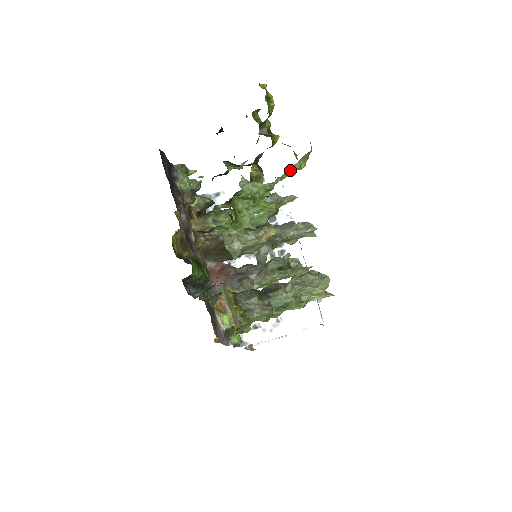
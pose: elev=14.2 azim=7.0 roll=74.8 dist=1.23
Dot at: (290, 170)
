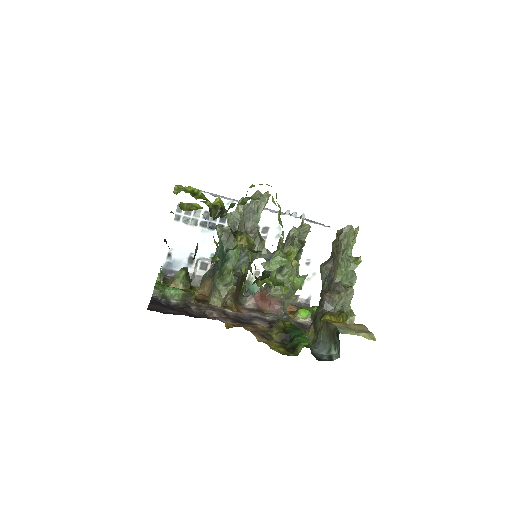
Dot at: (279, 218)
